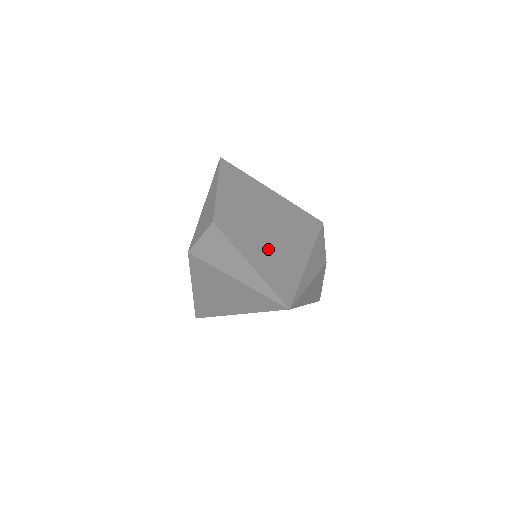
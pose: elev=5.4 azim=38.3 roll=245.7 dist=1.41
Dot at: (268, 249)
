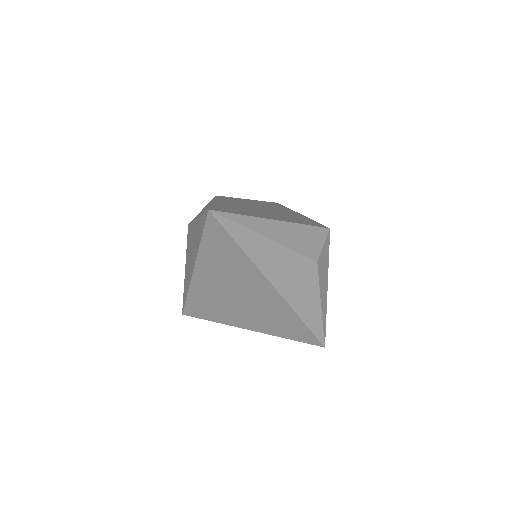
Dot at: (244, 208)
